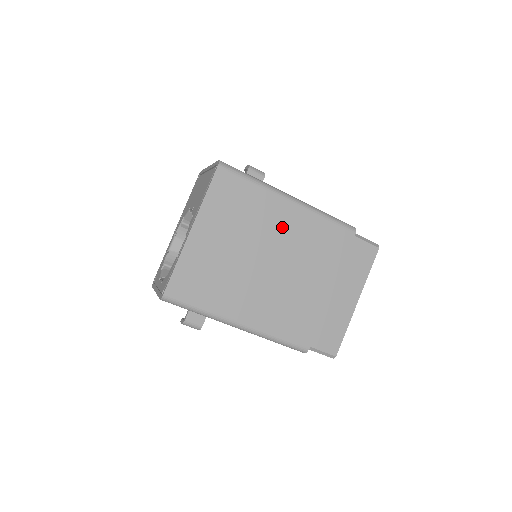
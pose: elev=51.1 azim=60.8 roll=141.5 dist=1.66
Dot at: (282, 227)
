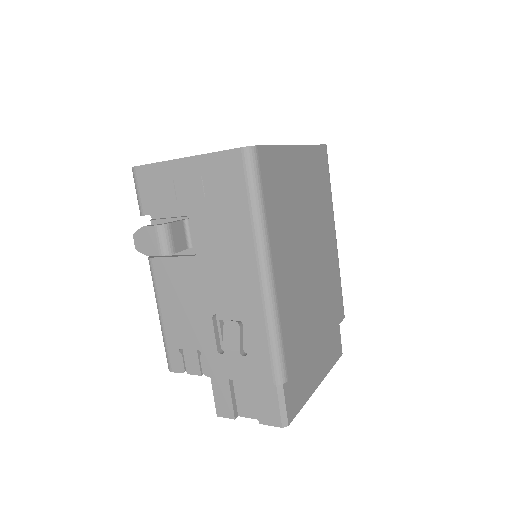
Dot at: (326, 242)
